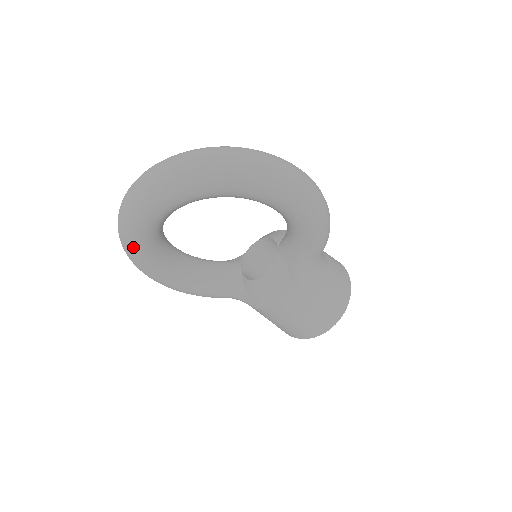
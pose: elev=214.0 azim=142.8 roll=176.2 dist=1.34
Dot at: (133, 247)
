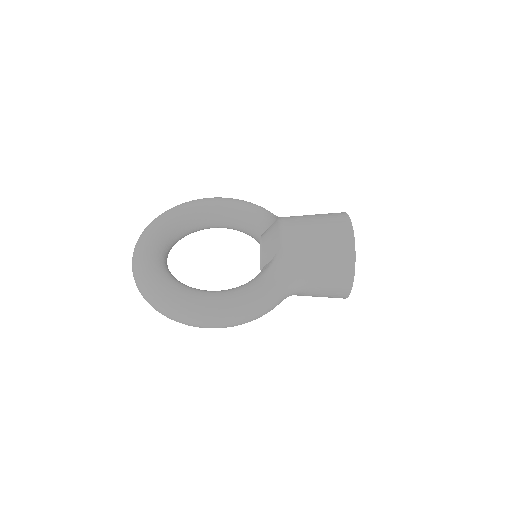
Dot at: occluded
